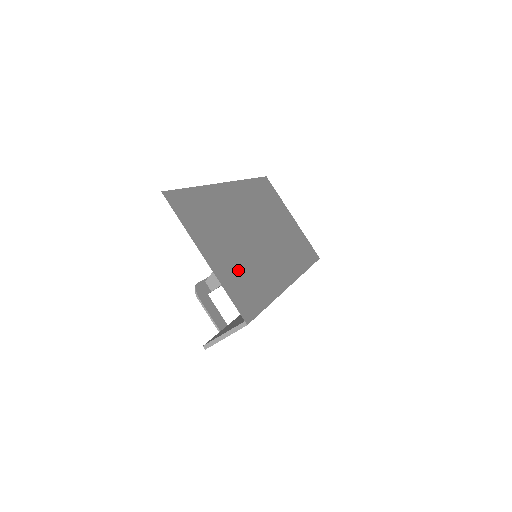
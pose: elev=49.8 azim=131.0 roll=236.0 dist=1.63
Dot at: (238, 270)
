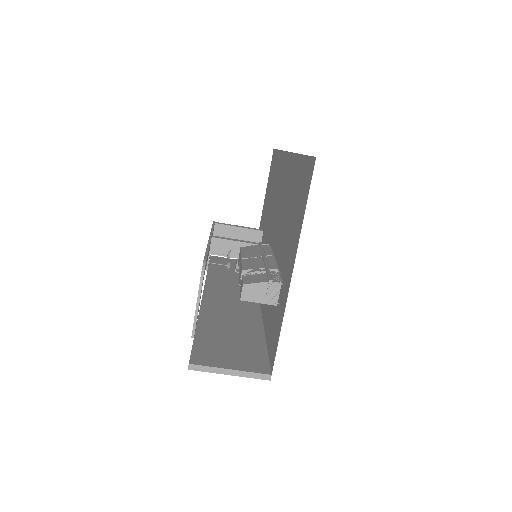
Dot at: occluded
